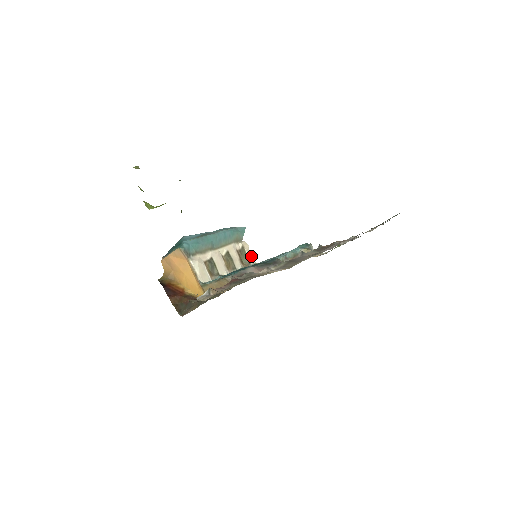
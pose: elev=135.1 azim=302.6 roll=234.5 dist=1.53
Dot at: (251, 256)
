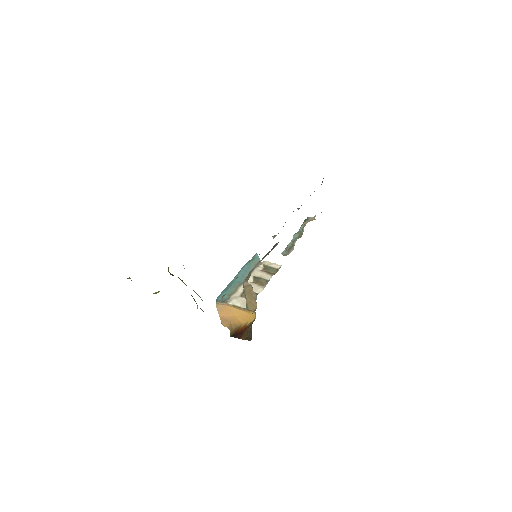
Dot at: (275, 265)
